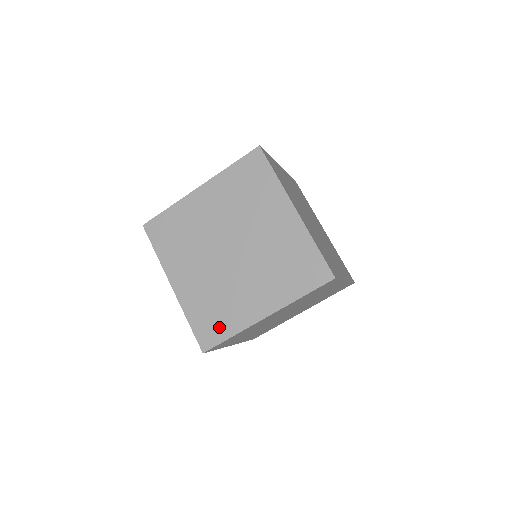
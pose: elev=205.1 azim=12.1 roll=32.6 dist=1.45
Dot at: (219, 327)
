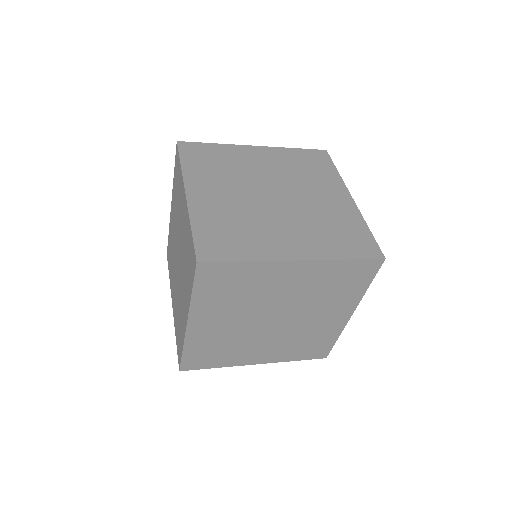
Dot at: (169, 263)
